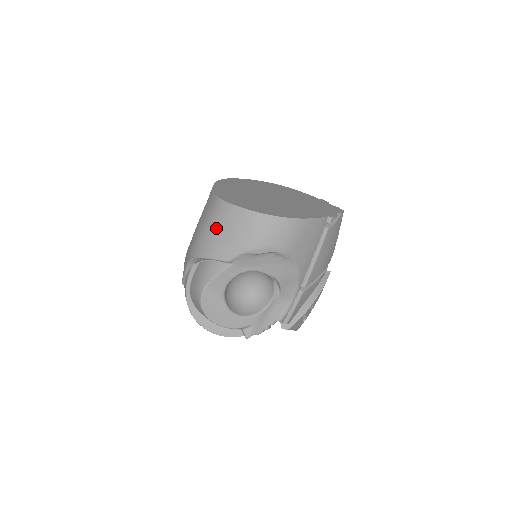
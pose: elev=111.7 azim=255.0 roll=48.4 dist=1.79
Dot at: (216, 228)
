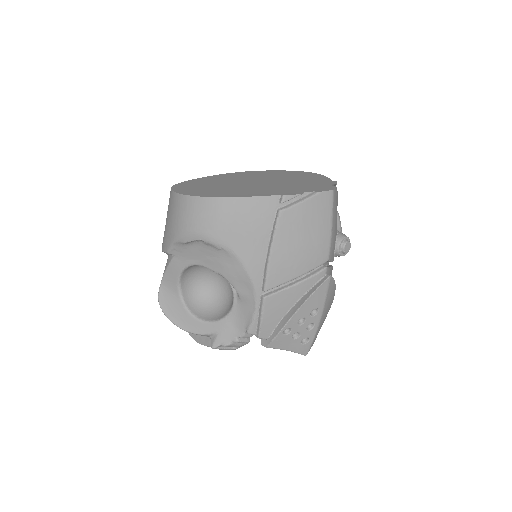
Dot at: occluded
